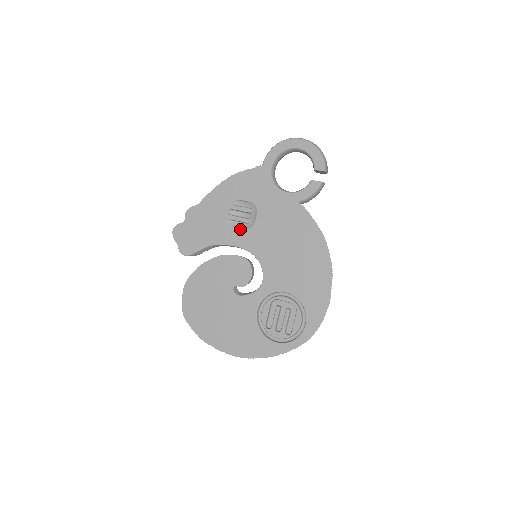
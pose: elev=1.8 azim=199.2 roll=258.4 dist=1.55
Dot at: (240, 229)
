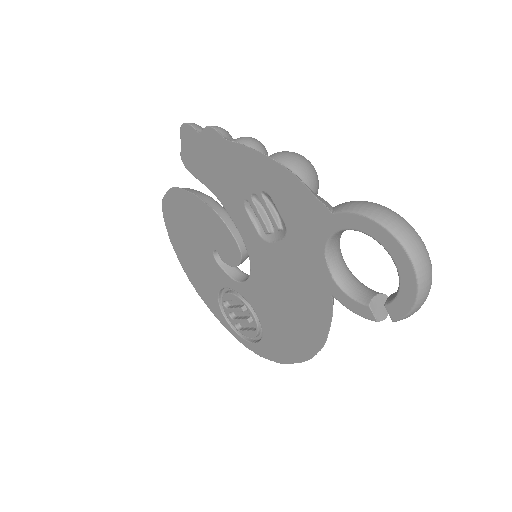
Dot at: (253, 226)
